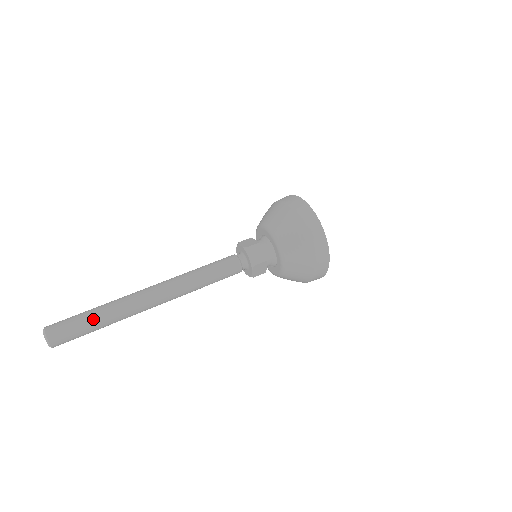
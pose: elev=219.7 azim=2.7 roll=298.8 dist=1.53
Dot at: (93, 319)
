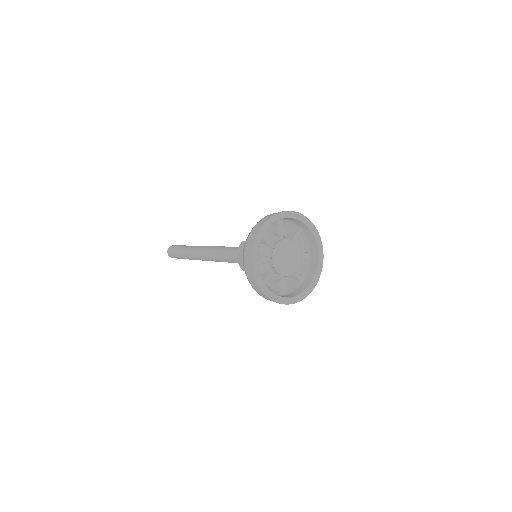
Dot at: (181, 256)
